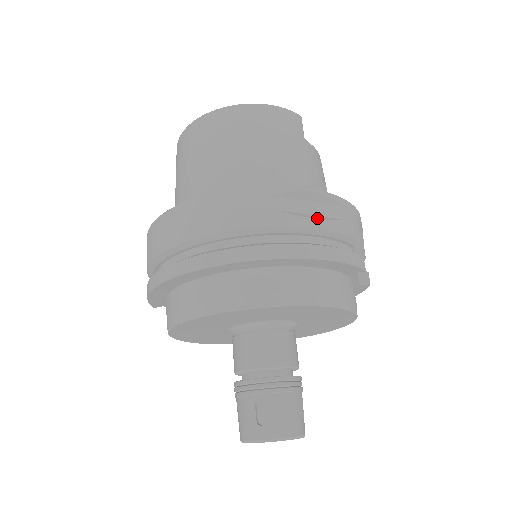
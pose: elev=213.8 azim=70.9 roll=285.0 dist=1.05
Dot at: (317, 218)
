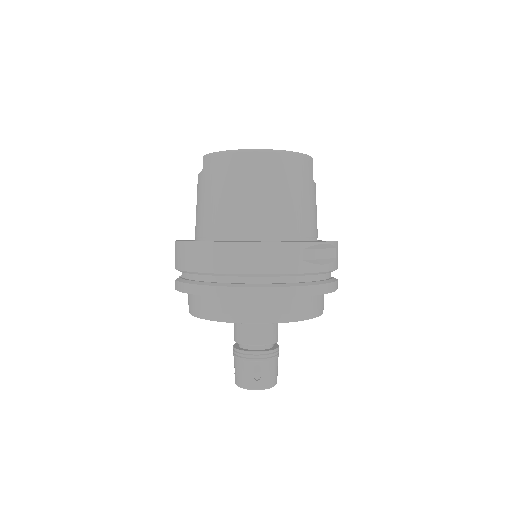
Dot at: (324, 263)
